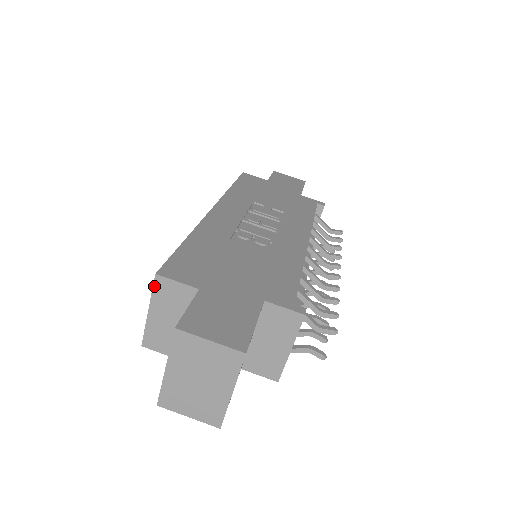
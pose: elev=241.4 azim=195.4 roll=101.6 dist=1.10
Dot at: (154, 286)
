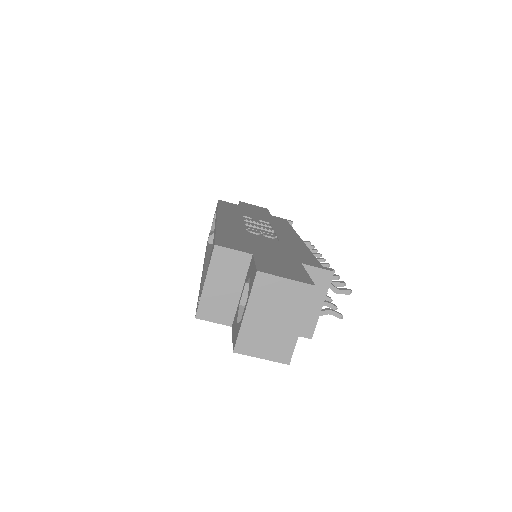
Dot at: (212, 256)
